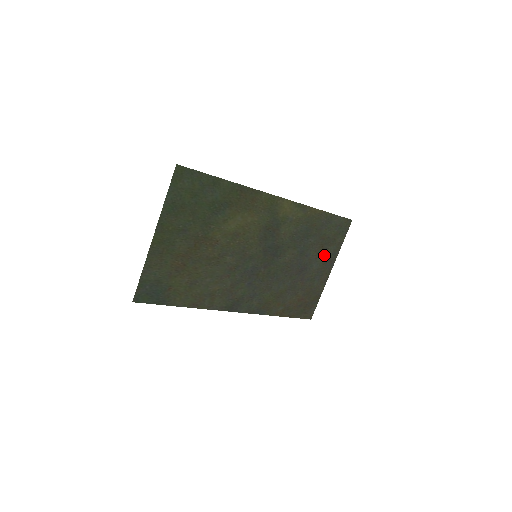
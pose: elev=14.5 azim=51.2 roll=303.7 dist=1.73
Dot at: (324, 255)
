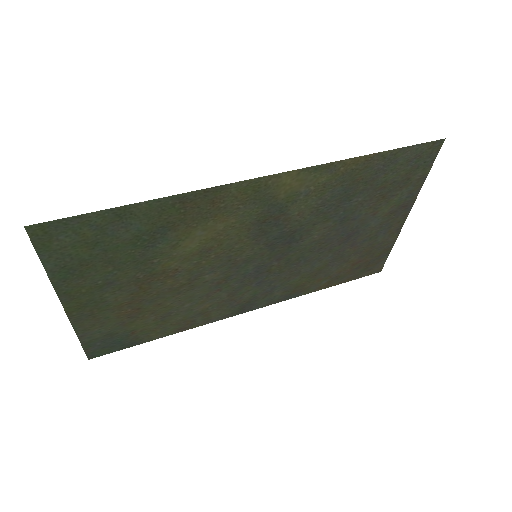
Dot at: (389, 204)
